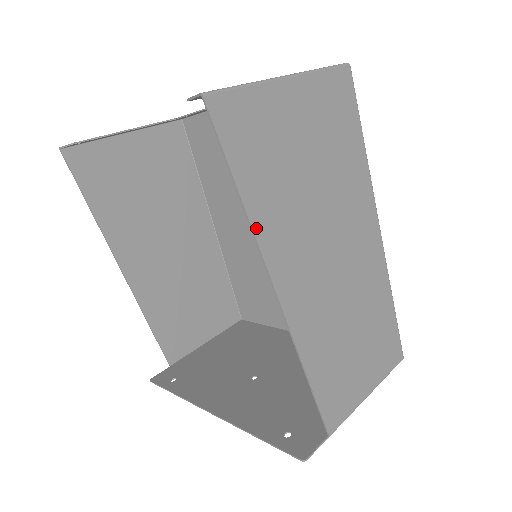
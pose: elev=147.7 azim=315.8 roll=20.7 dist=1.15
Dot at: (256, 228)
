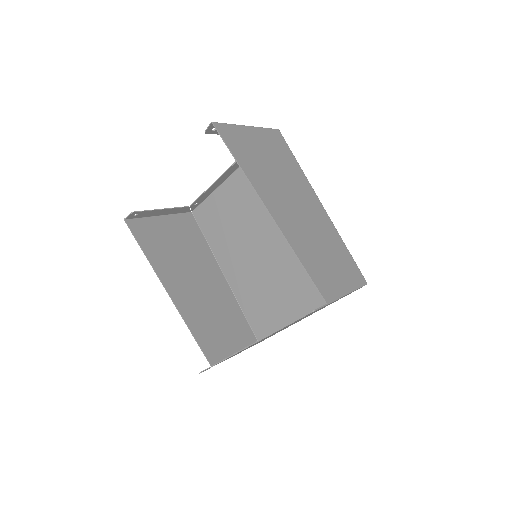
Dot at: (250, 178)
